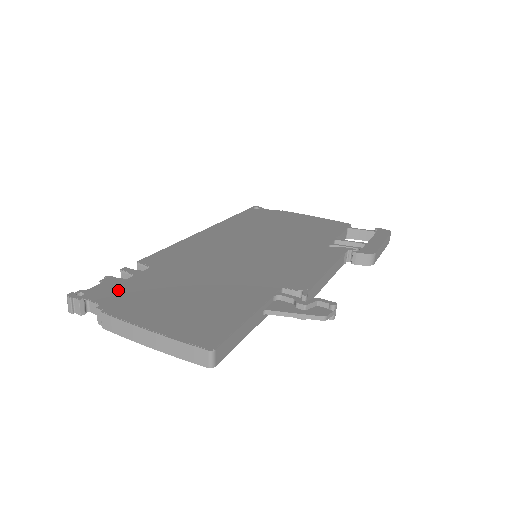
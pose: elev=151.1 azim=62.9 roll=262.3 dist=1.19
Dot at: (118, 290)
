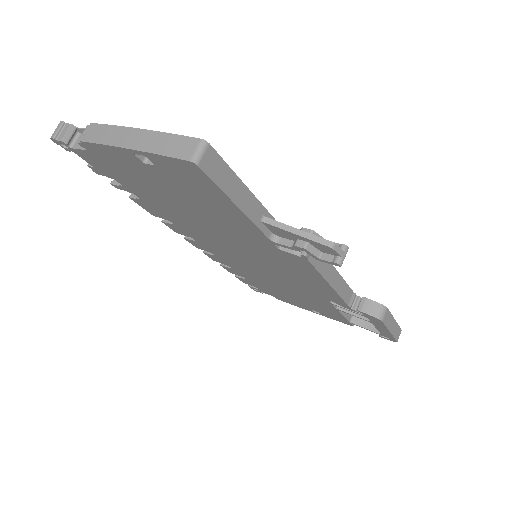
Dot at: occluded
